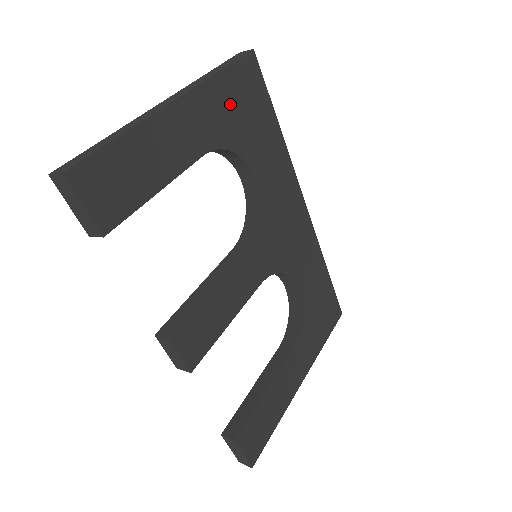
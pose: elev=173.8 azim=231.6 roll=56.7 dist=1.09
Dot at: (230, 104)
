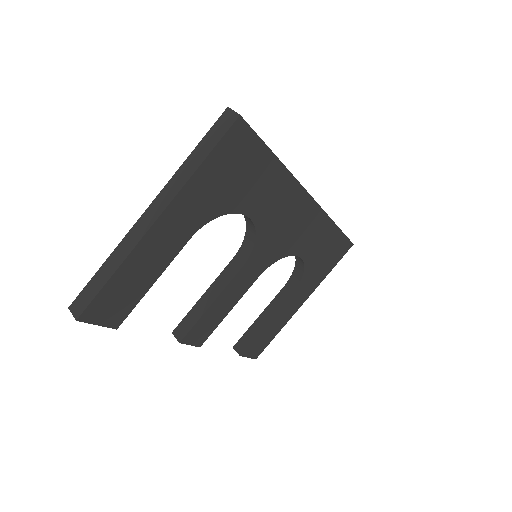
Dot at: (215, 184)
